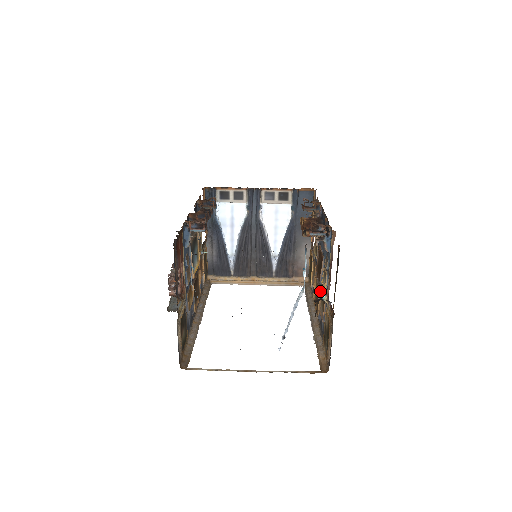
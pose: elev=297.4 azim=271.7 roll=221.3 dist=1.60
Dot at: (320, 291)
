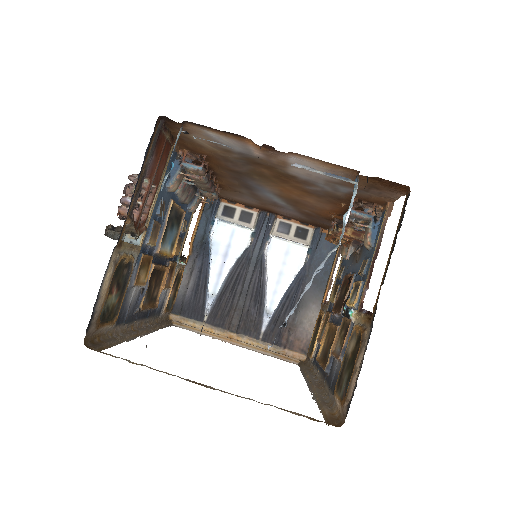
Dot at: occluded
